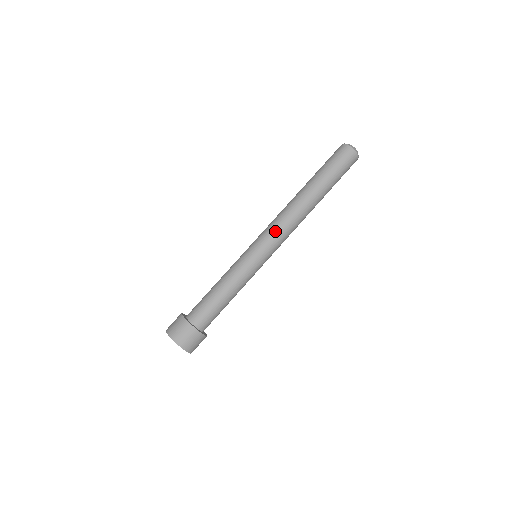
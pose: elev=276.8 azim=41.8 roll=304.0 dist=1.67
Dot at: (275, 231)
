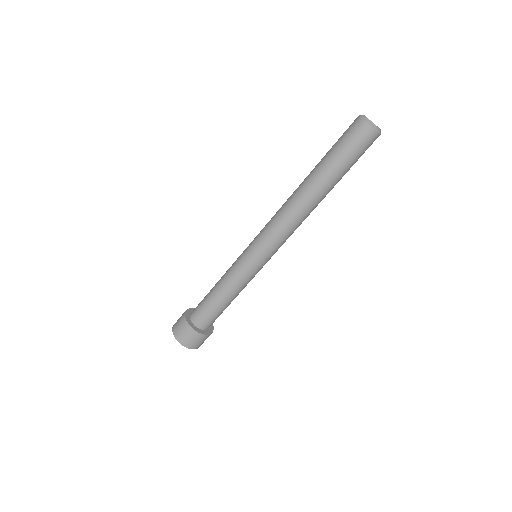
Dot at: (272, 234)
